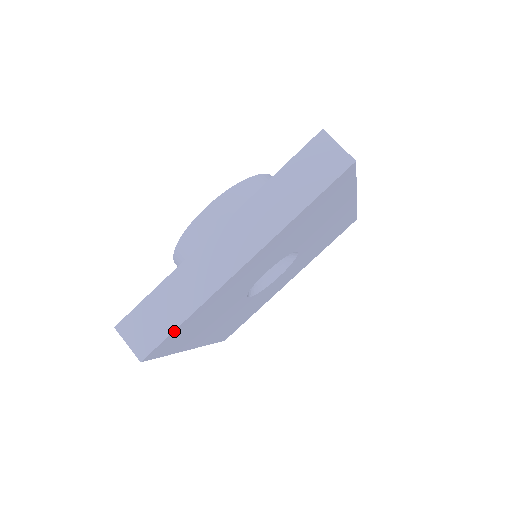
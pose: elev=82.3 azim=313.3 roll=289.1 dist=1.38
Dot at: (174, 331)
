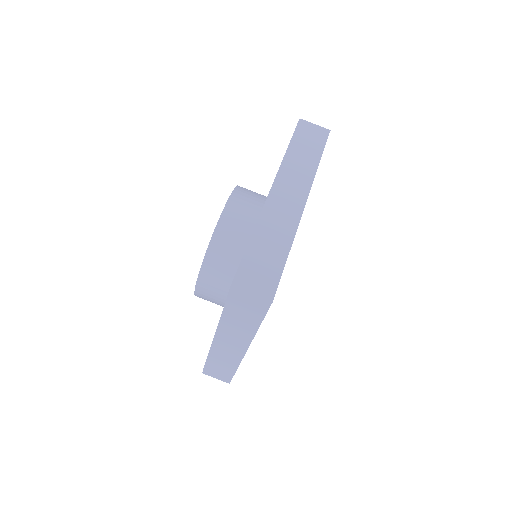
Dot at: (234, 373)
